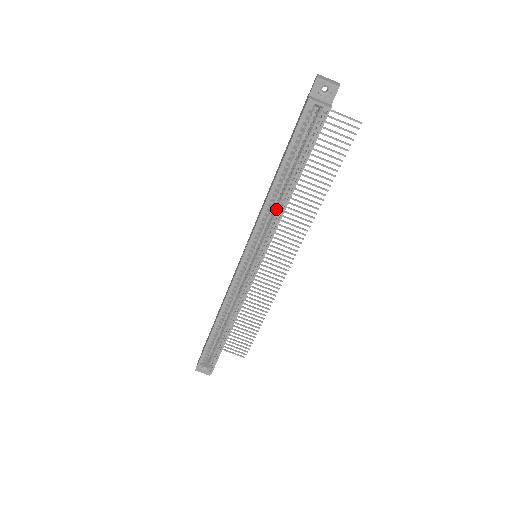
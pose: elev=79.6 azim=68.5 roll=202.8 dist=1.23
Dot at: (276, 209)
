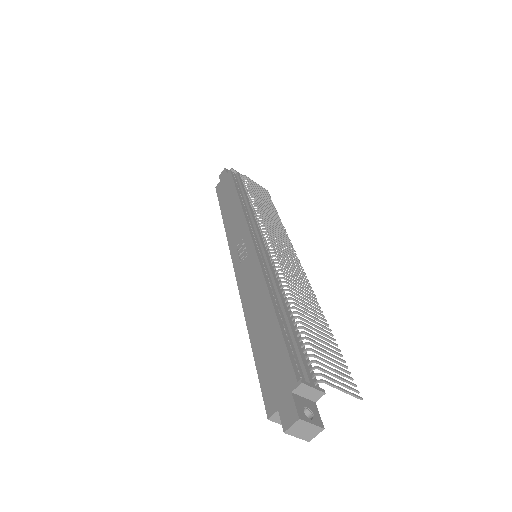
Dot at: occluded
